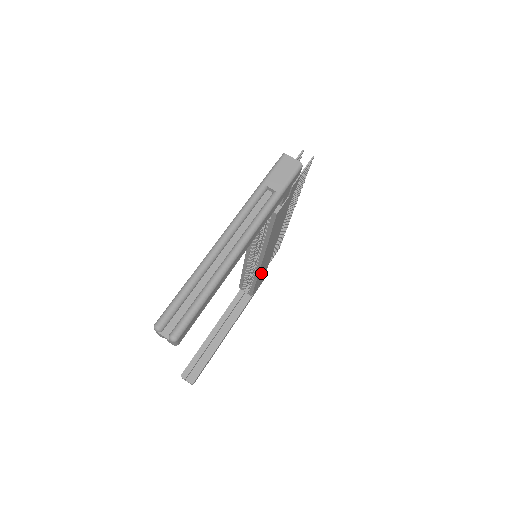
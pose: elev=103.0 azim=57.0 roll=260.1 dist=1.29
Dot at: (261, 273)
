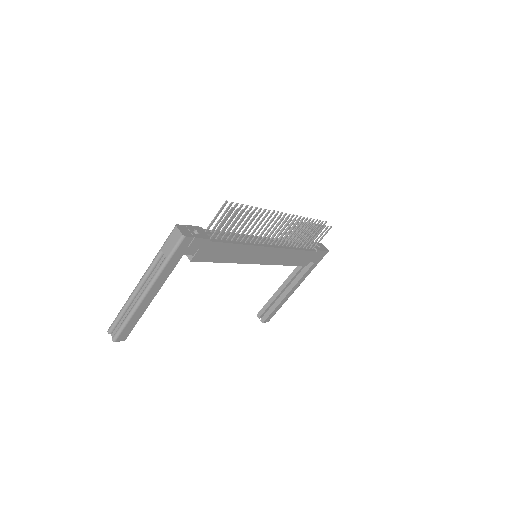
Dot at: (286, 259)
